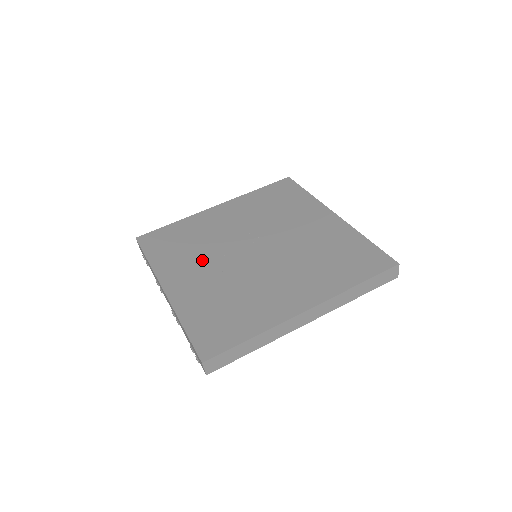
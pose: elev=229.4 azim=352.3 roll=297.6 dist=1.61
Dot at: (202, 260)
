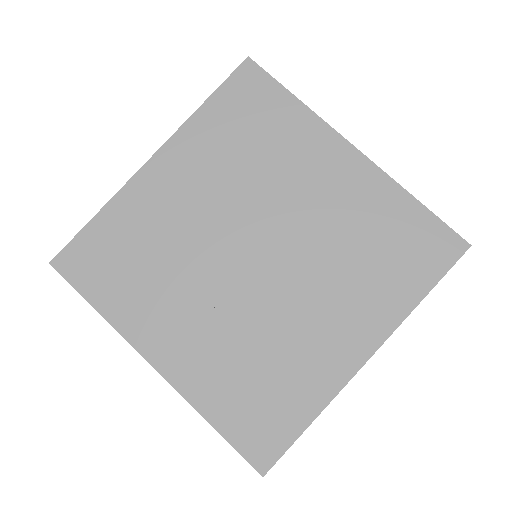
Dot at: (183, 294)
